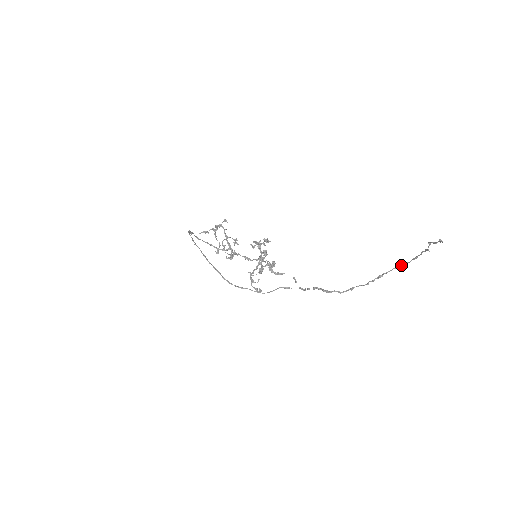
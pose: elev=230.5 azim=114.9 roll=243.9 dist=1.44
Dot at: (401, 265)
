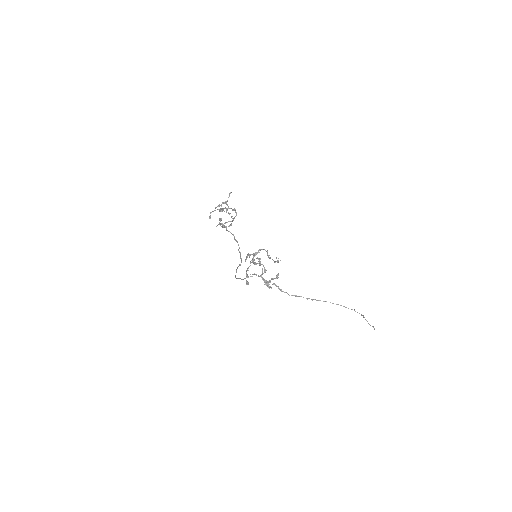
Dot at: occluded
